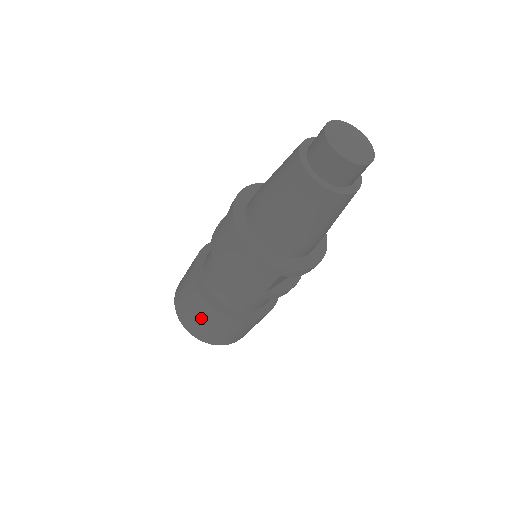
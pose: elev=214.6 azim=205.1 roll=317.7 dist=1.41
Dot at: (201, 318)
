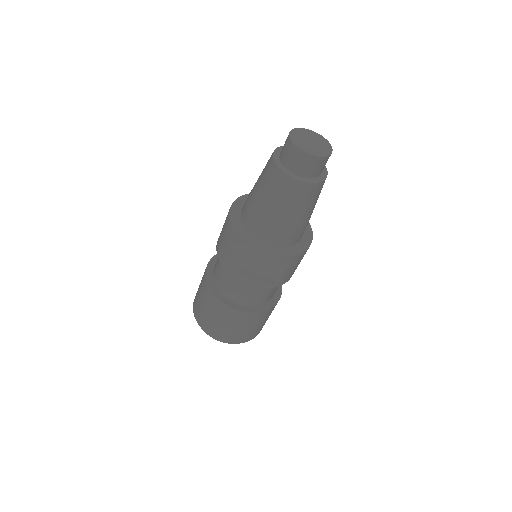
Dot at: (200, 287)
